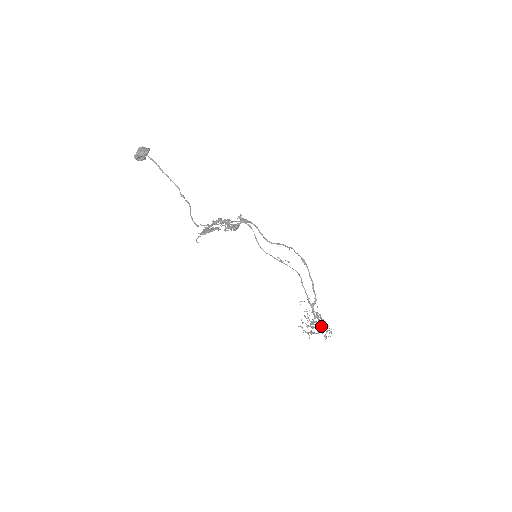
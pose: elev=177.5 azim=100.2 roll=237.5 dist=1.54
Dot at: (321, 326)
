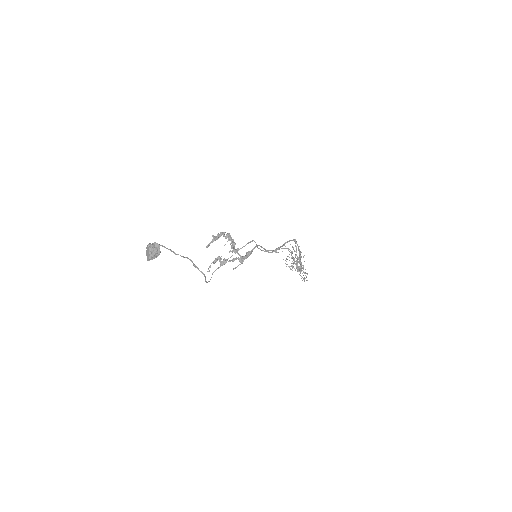
Dot at: (301, 271)
